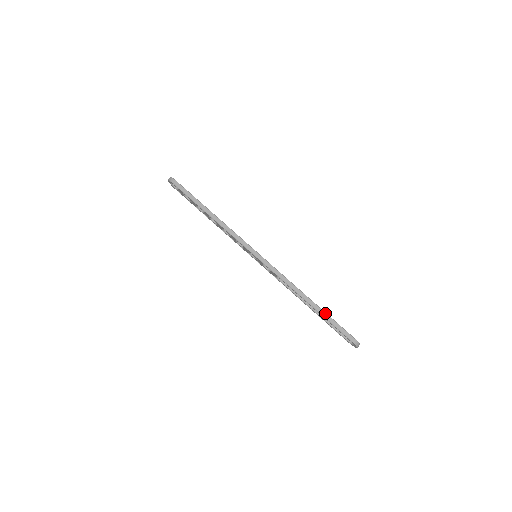
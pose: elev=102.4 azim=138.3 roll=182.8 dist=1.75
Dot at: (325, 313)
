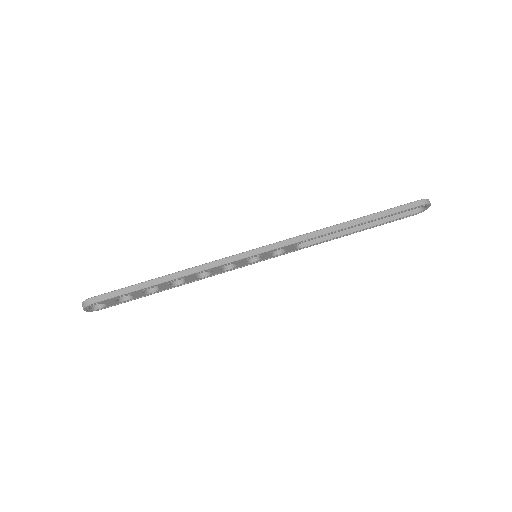
Dot at: (374, 214)
